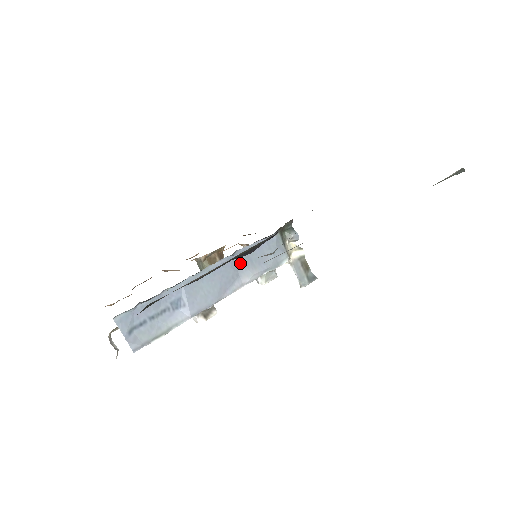
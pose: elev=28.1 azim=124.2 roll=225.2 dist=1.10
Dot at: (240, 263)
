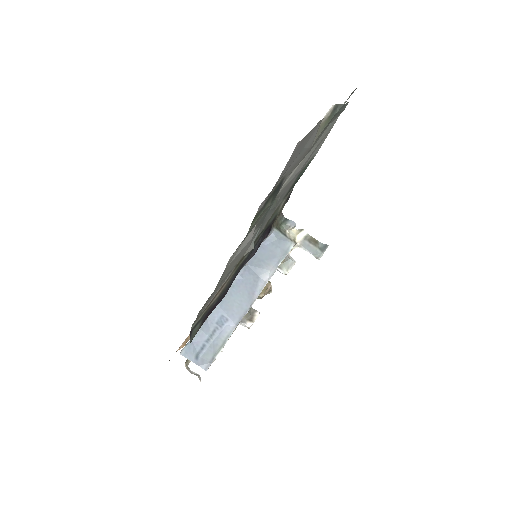
Dot at: (255, 268)
